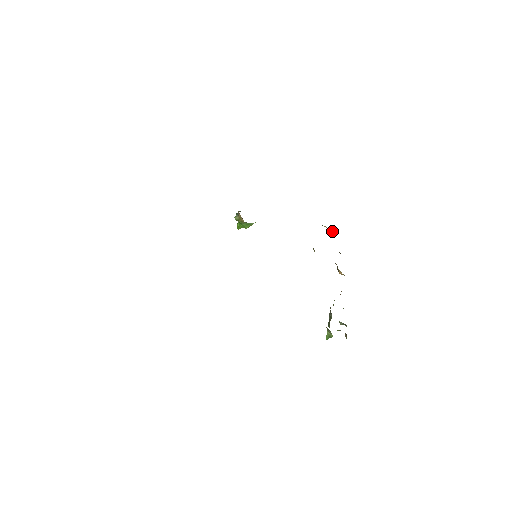
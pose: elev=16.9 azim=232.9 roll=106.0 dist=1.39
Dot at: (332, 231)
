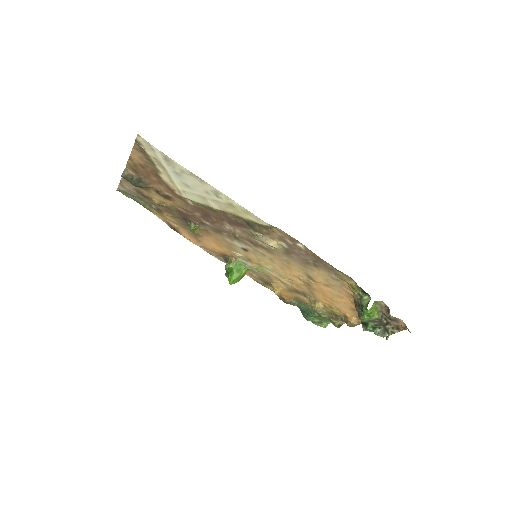
Dot at: (326, 325)
